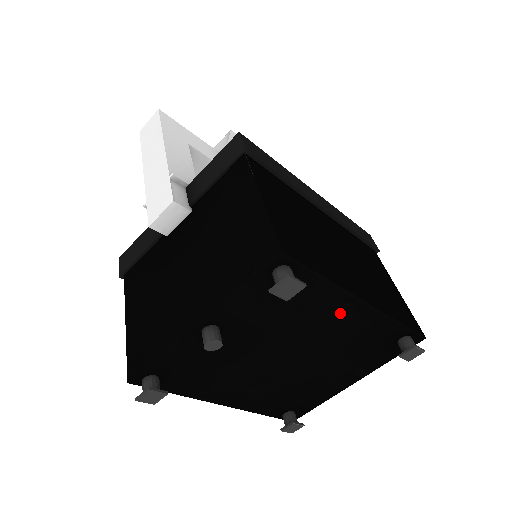
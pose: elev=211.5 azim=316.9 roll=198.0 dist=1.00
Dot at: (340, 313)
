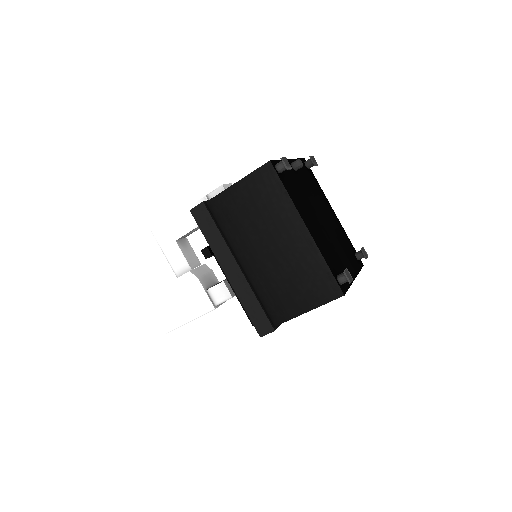
Dot at: (328, 208)
